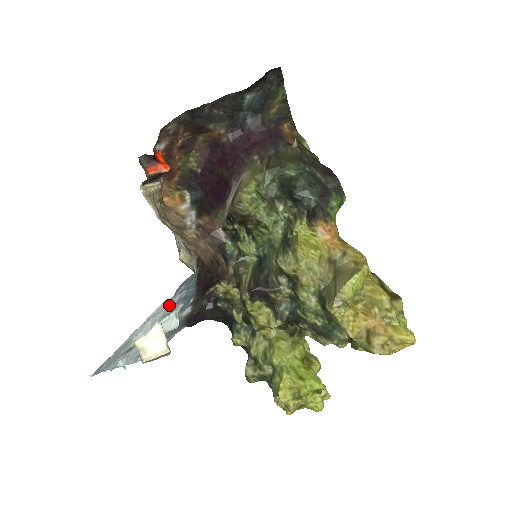
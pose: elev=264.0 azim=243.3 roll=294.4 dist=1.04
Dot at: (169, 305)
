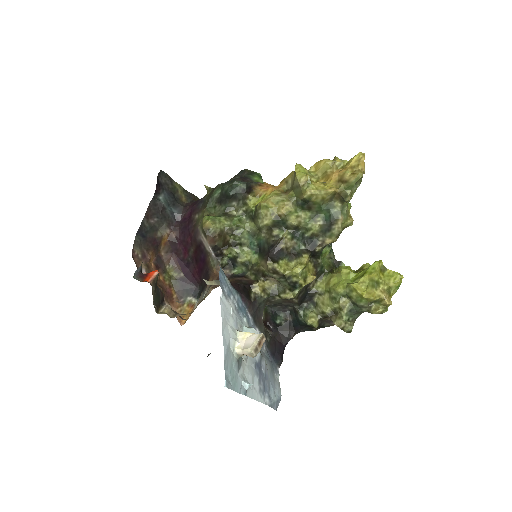
Dot at: (230, 310)
